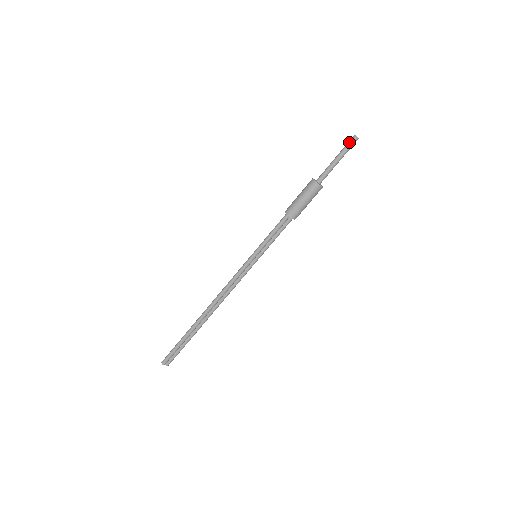
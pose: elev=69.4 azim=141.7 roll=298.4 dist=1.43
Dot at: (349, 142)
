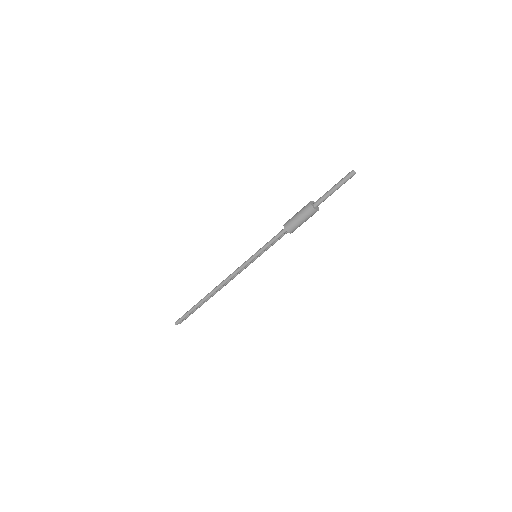
Dot at: (347, 177)
